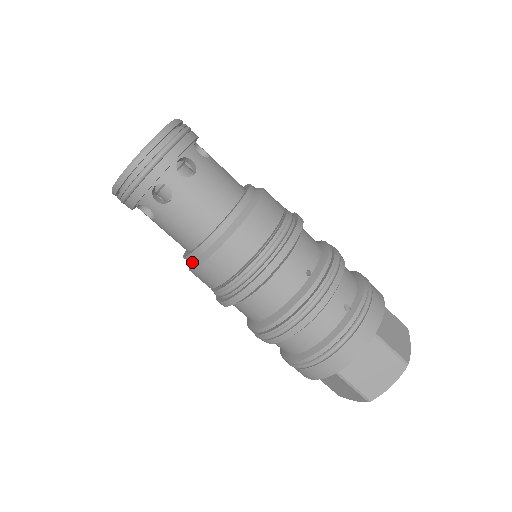
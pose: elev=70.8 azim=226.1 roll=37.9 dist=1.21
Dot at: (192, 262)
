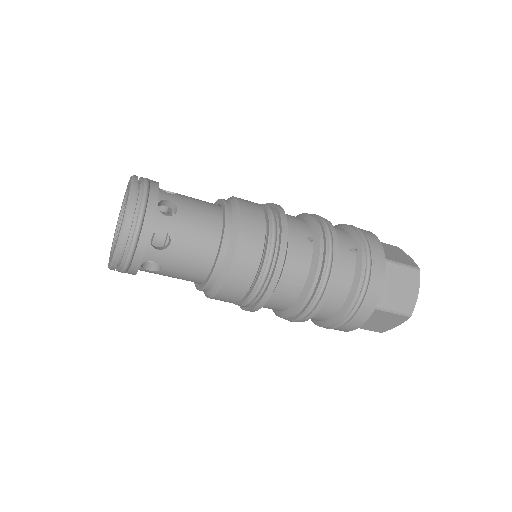
Dot at: (213, 287)
